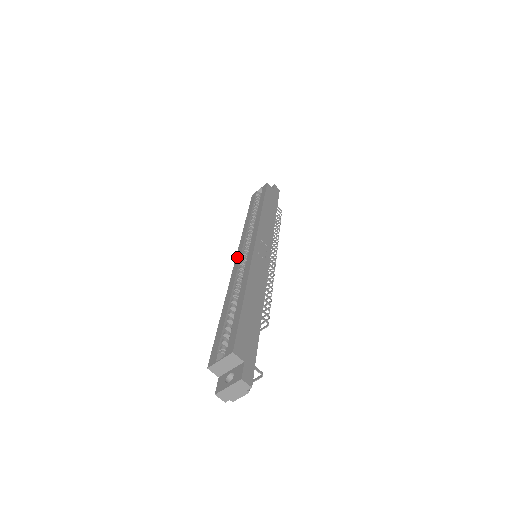
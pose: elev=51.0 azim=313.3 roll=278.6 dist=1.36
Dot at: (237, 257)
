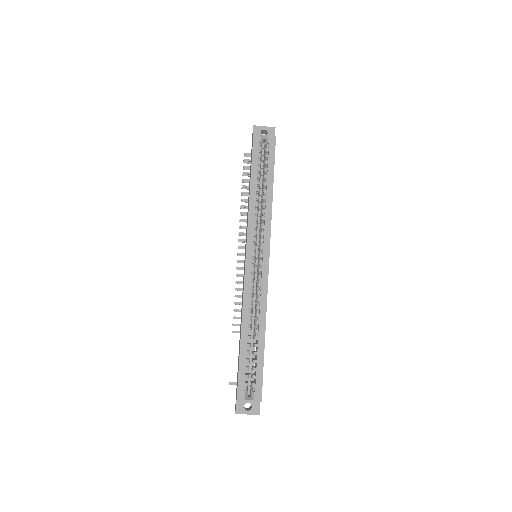
Dot at: (248, 264)
